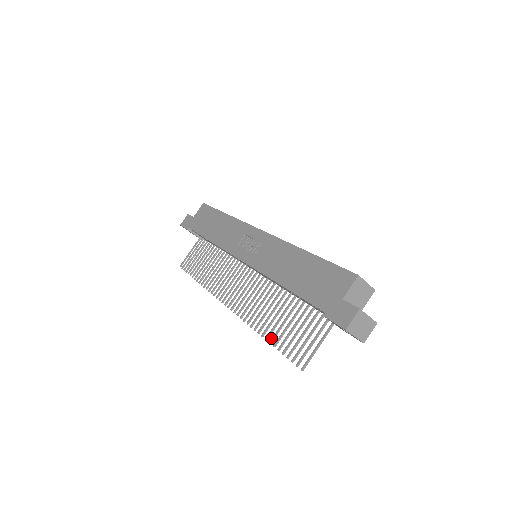
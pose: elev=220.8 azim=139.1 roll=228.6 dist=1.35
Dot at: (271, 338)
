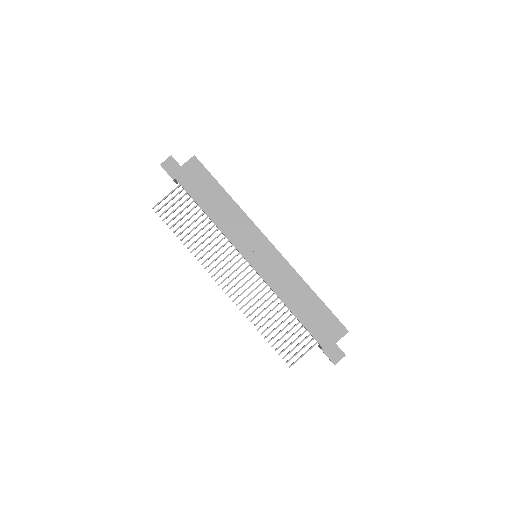
Dot at: (267, 335)
